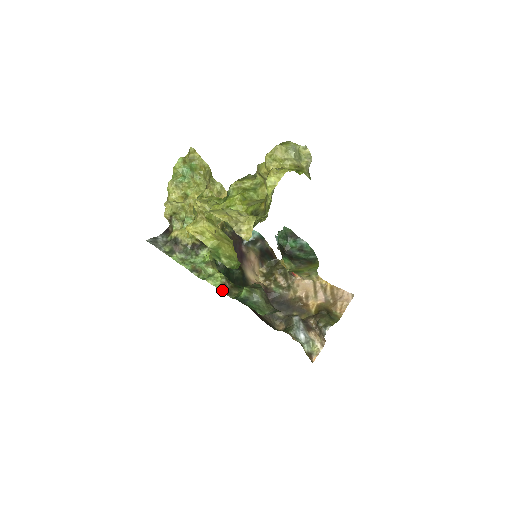
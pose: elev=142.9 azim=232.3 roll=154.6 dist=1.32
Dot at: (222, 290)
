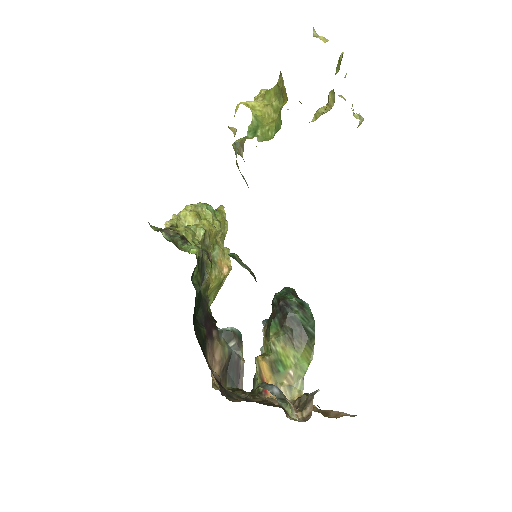
Dot at: (204, 251)
